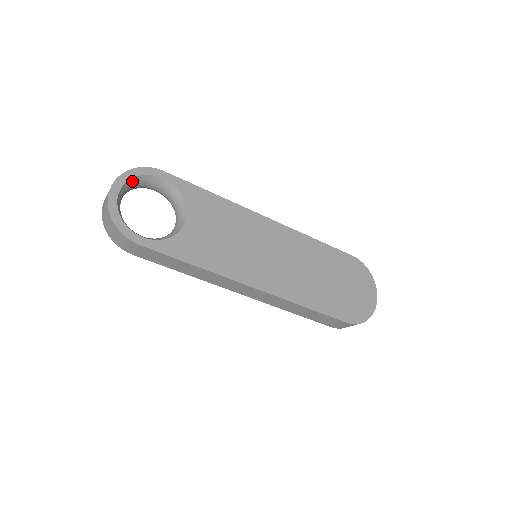
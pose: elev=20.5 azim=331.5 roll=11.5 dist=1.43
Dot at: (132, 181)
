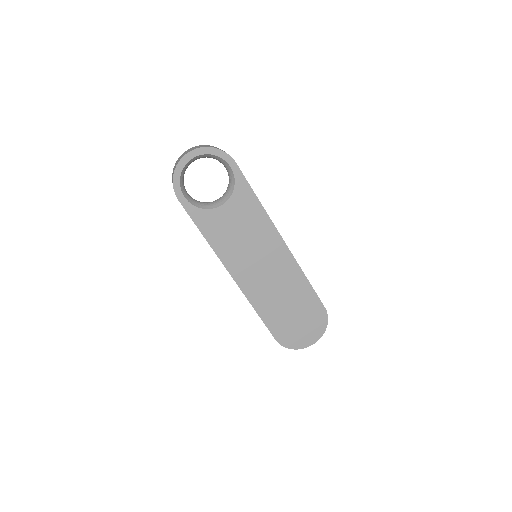
Dot at: (209, 155)
